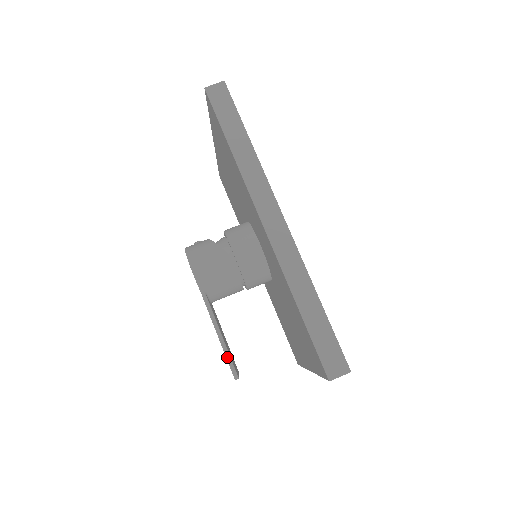
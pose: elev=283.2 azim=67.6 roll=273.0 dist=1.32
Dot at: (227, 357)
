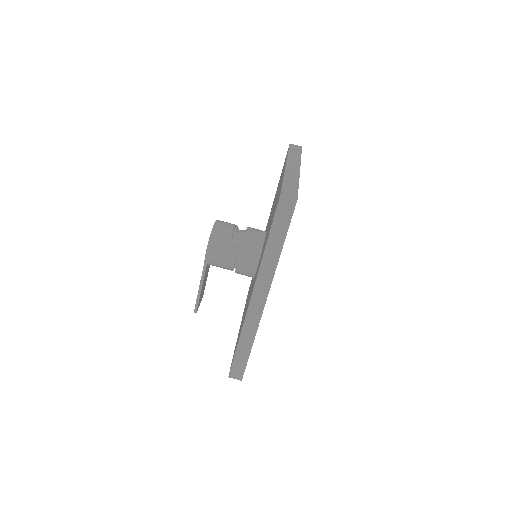
Dot at: (197, 302)
